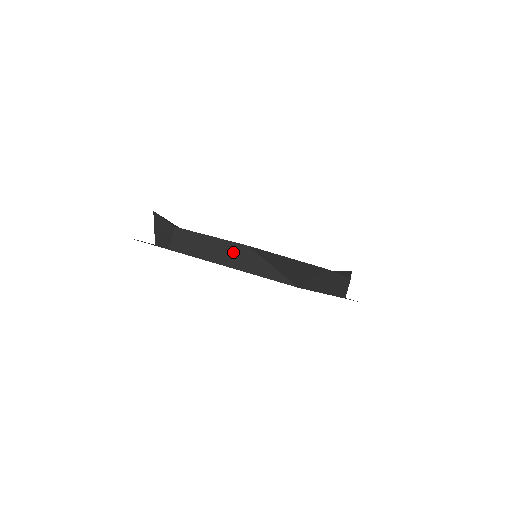
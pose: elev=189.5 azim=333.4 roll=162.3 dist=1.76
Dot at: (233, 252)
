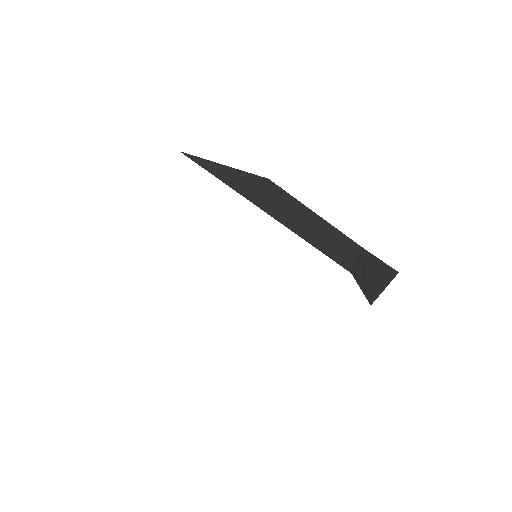
Dot at: occluded
